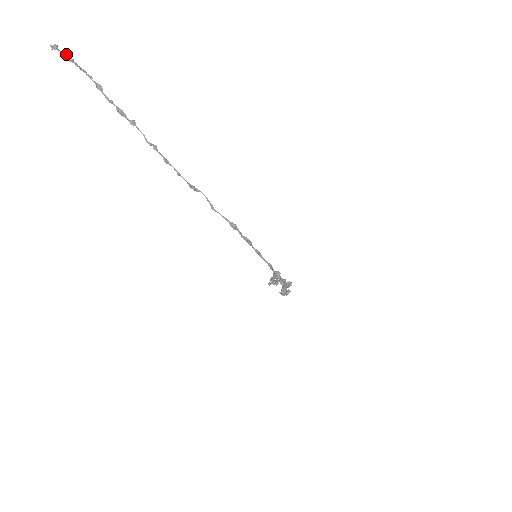
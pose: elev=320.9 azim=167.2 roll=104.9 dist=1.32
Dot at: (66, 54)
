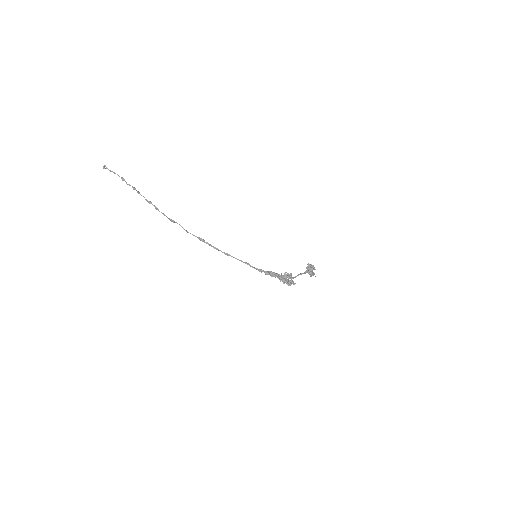
Dot at: occluded
